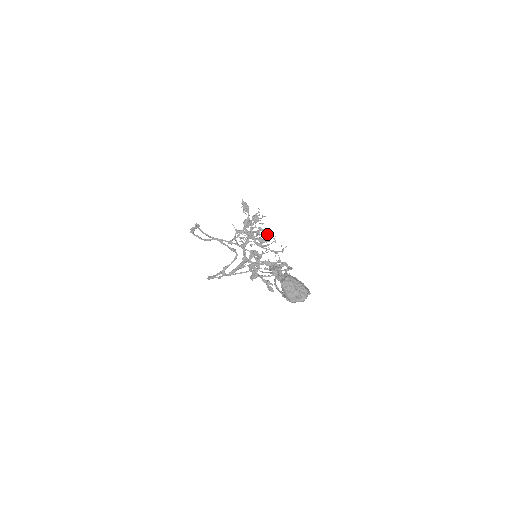
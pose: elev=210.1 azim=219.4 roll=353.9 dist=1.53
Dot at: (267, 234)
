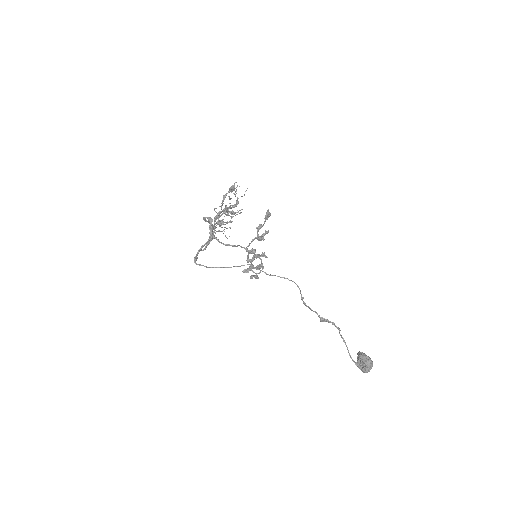
Dot at: (230, 199)
